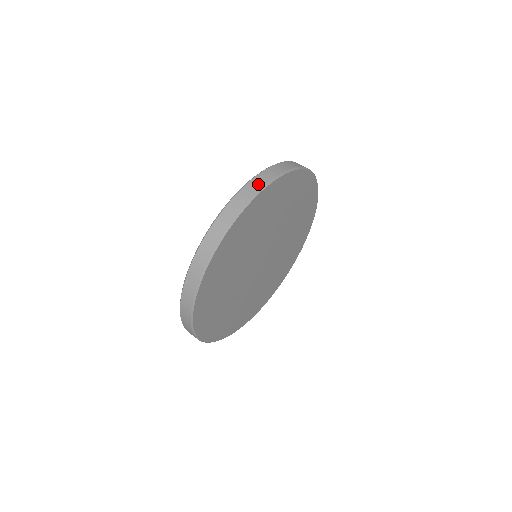
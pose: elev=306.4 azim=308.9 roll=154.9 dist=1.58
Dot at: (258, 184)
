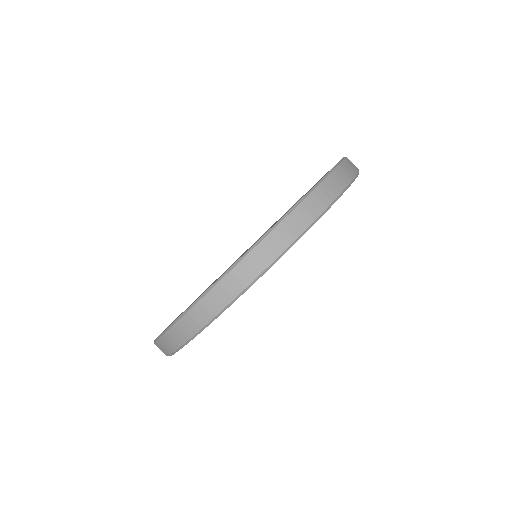
Dot at: (196, 322)
